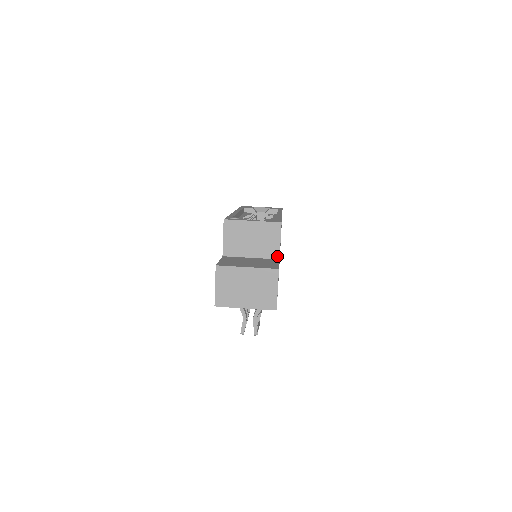
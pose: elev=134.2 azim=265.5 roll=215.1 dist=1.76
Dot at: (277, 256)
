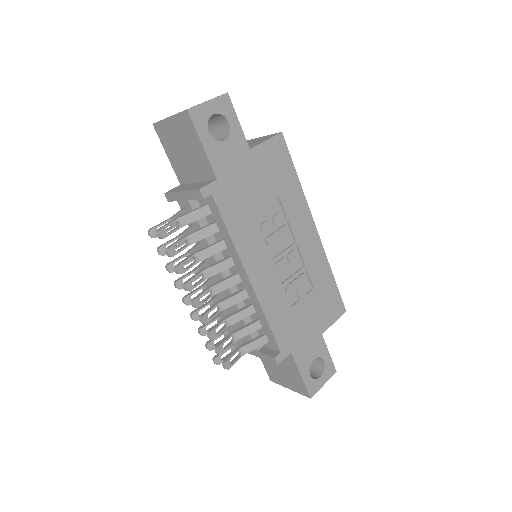
Dot at: (251, 148)
